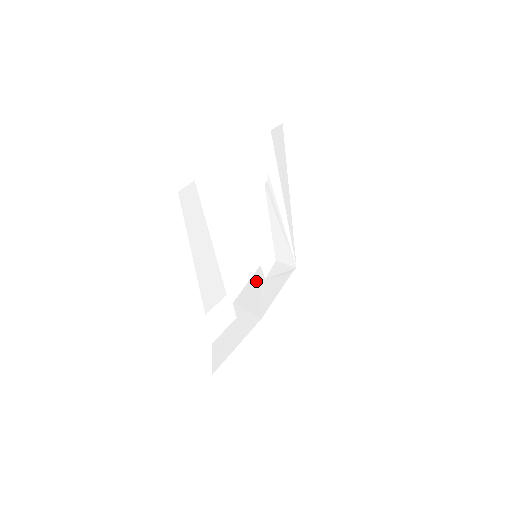
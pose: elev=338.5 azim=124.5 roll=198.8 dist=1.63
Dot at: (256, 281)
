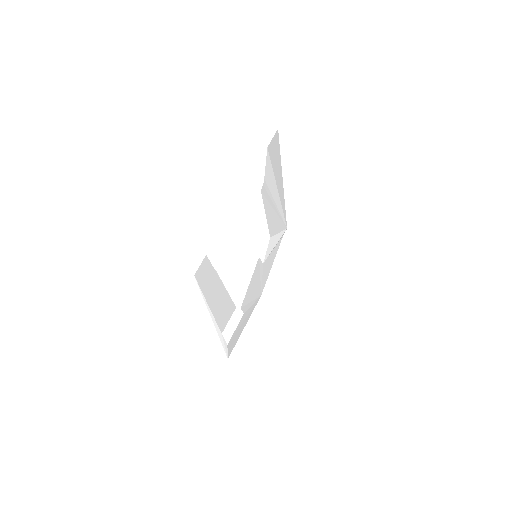
Dot at: (256, 272)
